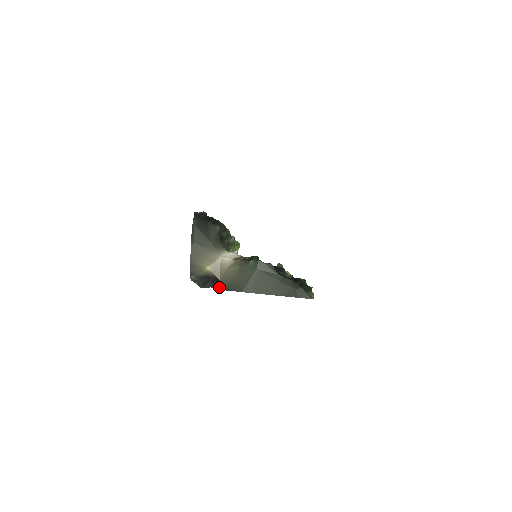
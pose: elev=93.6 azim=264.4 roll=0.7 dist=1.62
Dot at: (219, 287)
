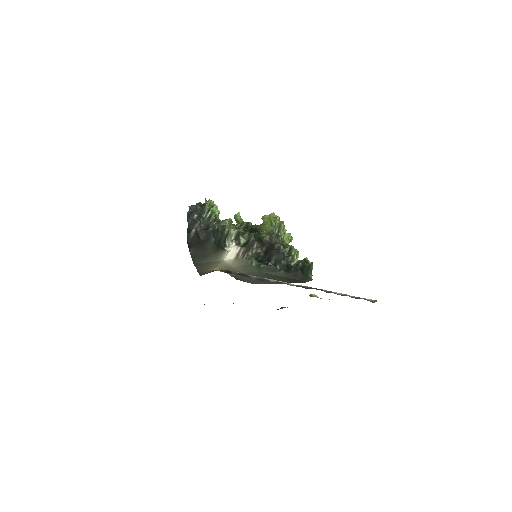
Dot at: occluded
